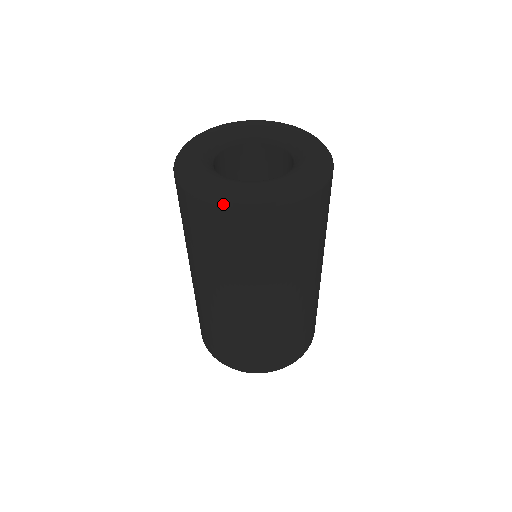
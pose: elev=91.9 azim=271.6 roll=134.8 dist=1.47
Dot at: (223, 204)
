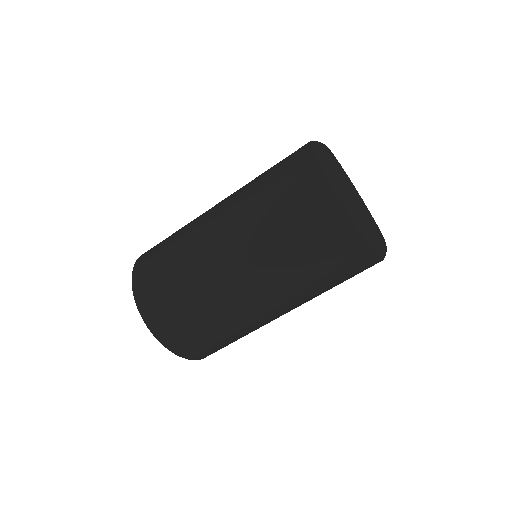
Dot at: (349, 208)
